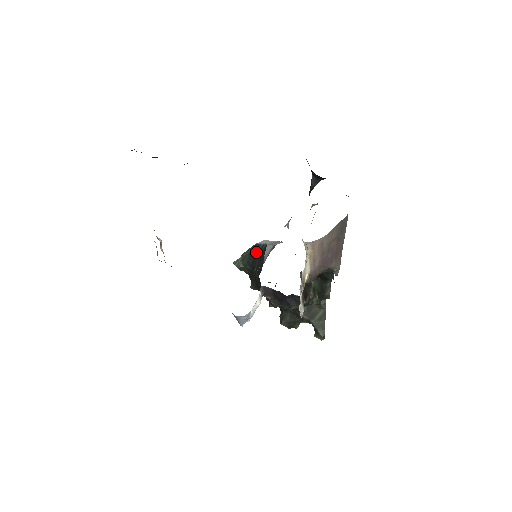
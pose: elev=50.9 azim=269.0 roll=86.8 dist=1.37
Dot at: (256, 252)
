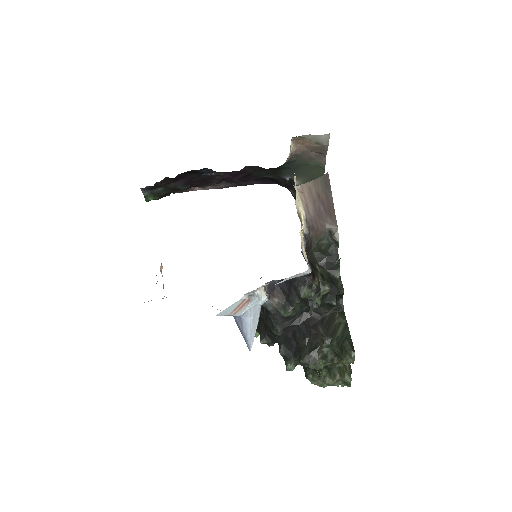
Dot at: occluded
